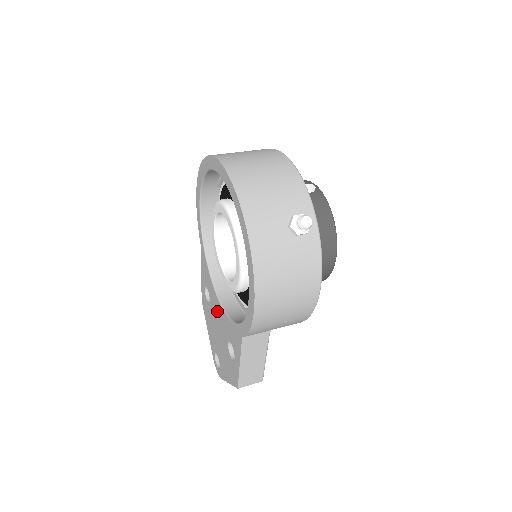
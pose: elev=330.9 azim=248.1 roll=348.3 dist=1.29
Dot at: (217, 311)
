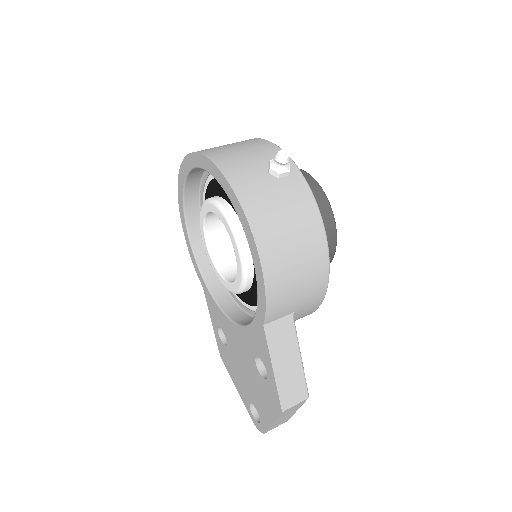
Dot at: (235, 339)
